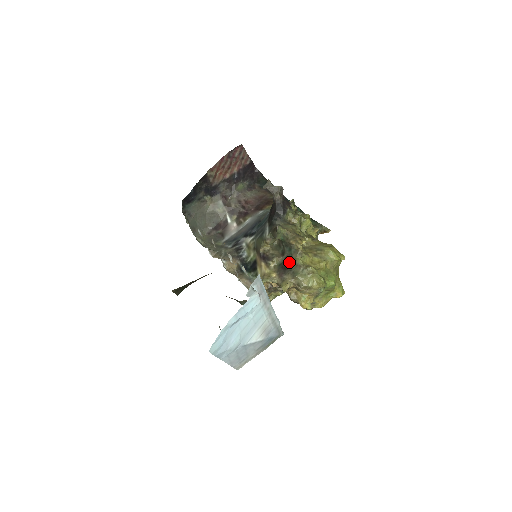
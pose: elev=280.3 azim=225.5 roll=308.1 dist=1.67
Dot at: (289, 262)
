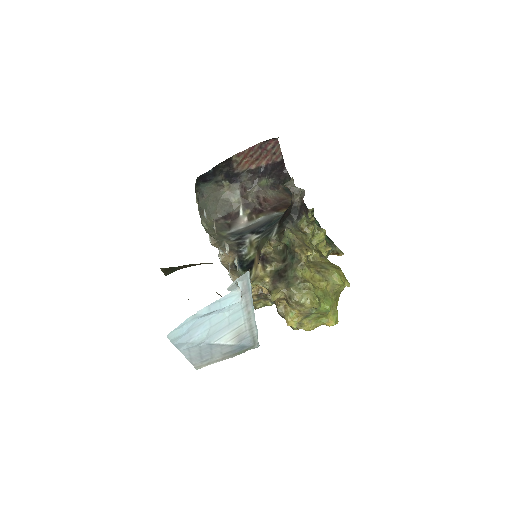
Dot at: (287, 271)
